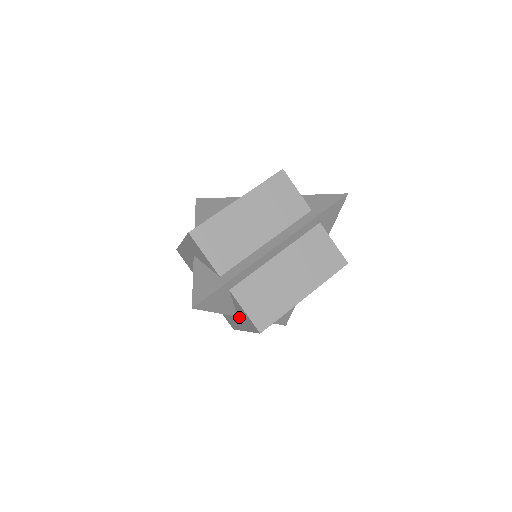
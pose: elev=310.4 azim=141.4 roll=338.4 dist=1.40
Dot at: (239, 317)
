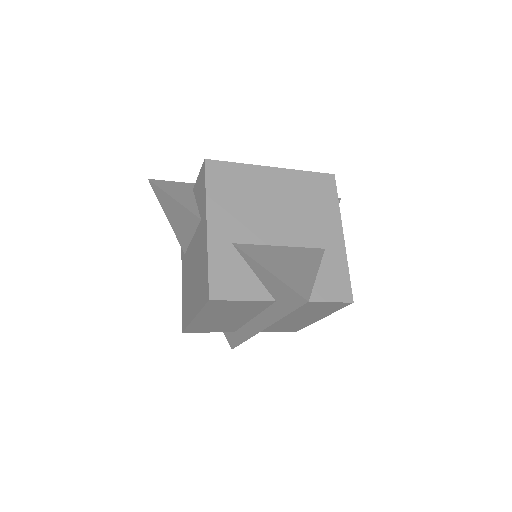
Dot at: occluded
